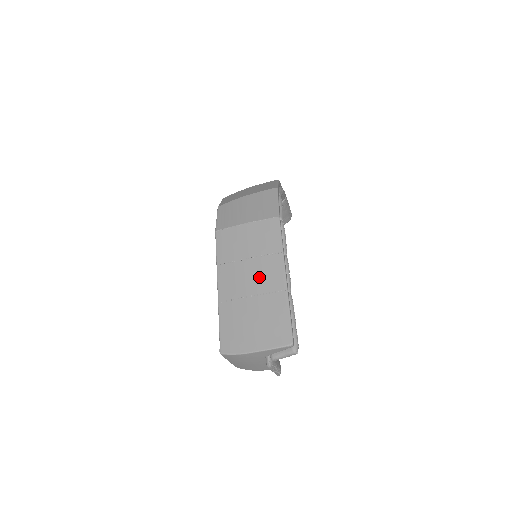
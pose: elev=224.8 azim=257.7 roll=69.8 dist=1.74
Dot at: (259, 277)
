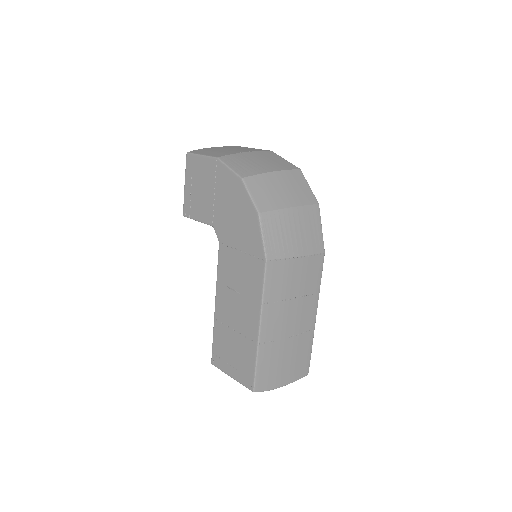
Dot at: (299, 318)
